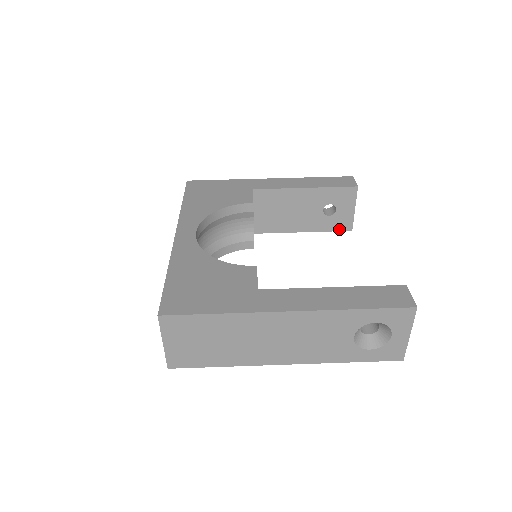
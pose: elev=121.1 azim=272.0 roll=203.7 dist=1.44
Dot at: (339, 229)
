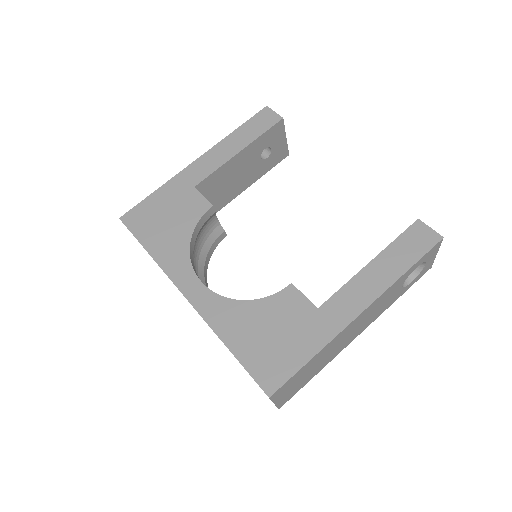
Dot at: (278, 161)
